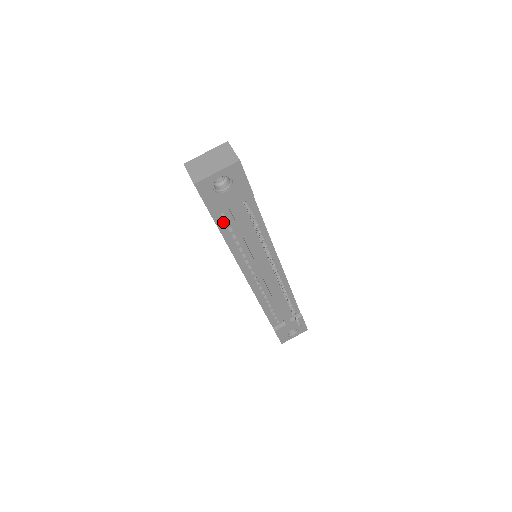
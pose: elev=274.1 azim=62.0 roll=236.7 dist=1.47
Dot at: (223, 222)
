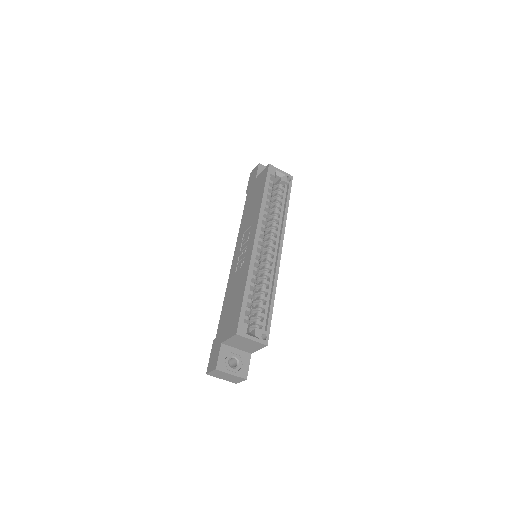
Dot at: occluded
